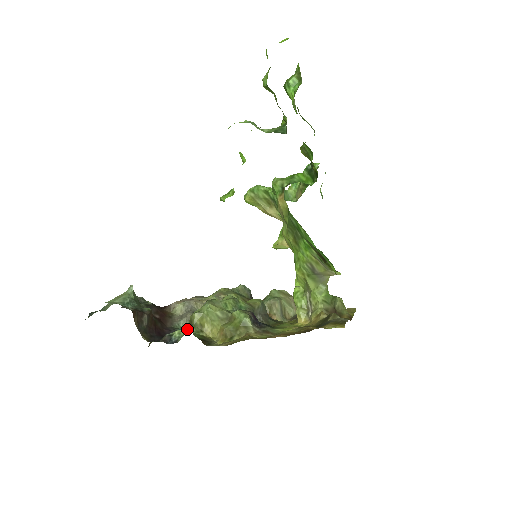
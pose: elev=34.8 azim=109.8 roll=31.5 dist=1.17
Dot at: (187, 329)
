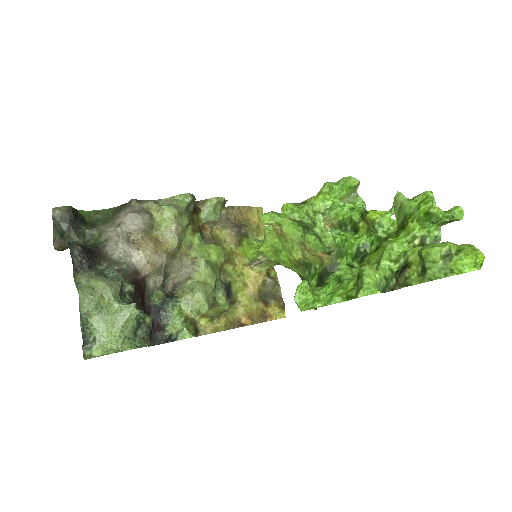
Dot at: (184, 327)
